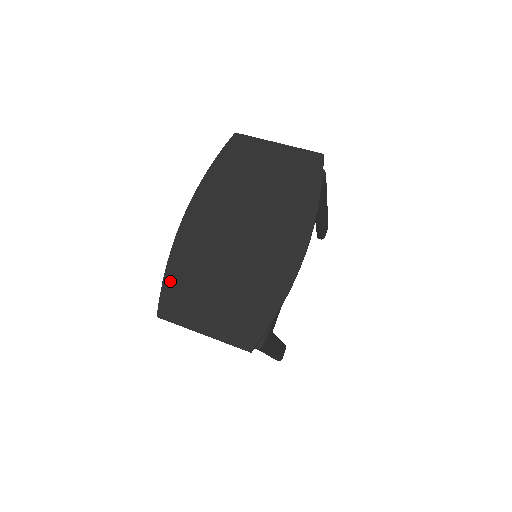
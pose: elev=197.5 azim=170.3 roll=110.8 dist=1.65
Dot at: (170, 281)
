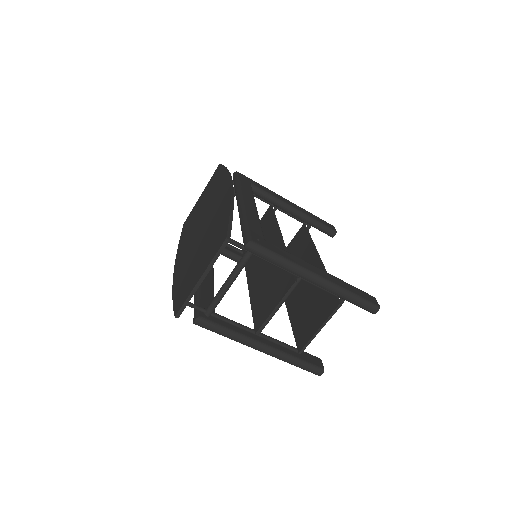
Dot at: (176, 297)
